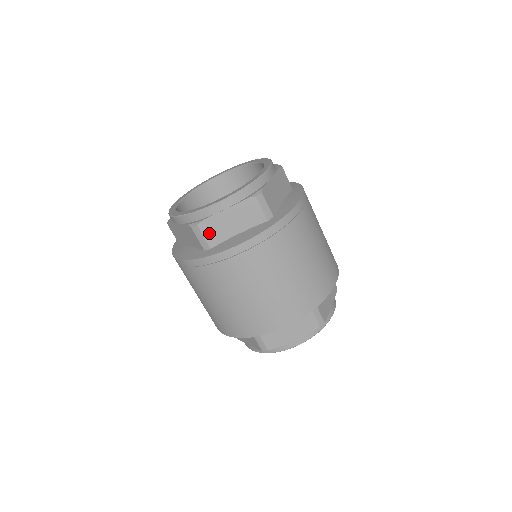
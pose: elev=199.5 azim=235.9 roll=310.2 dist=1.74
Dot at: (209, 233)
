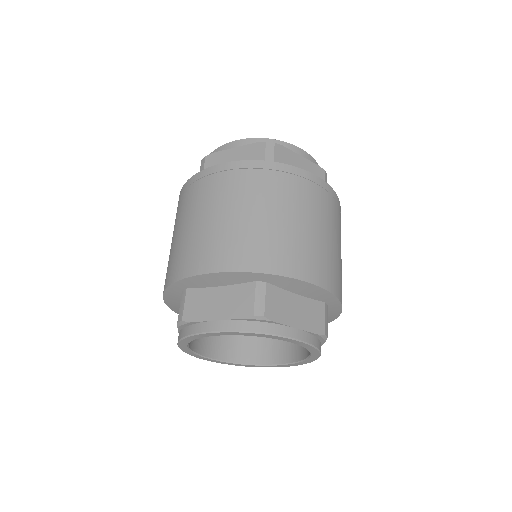
Dot at: (279, 157)
